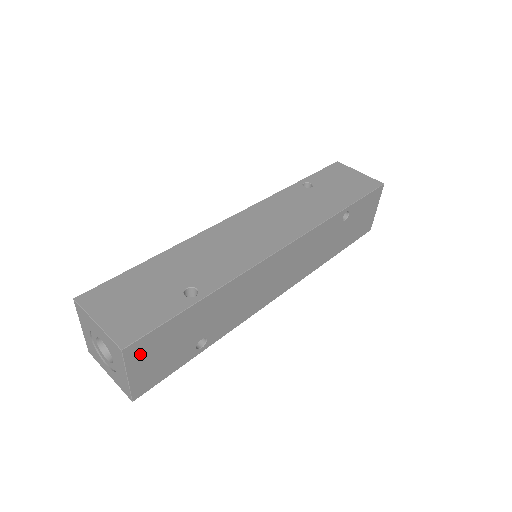
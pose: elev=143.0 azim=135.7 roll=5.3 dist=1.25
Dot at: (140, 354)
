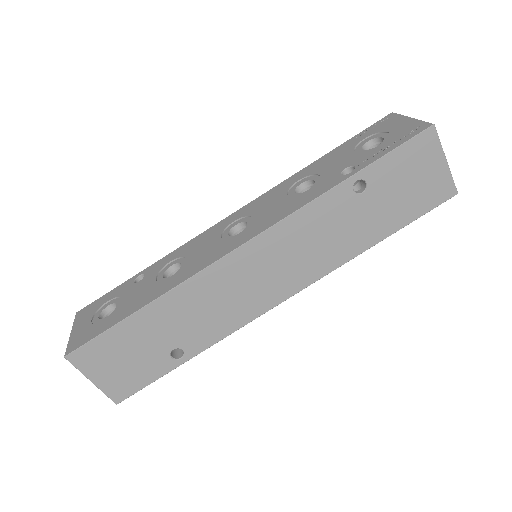
Dot at: occluded
